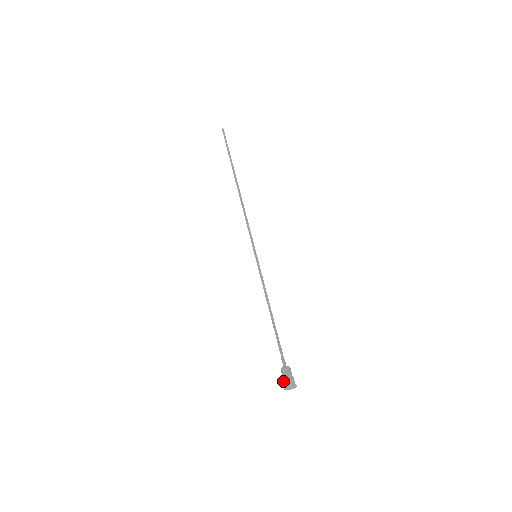
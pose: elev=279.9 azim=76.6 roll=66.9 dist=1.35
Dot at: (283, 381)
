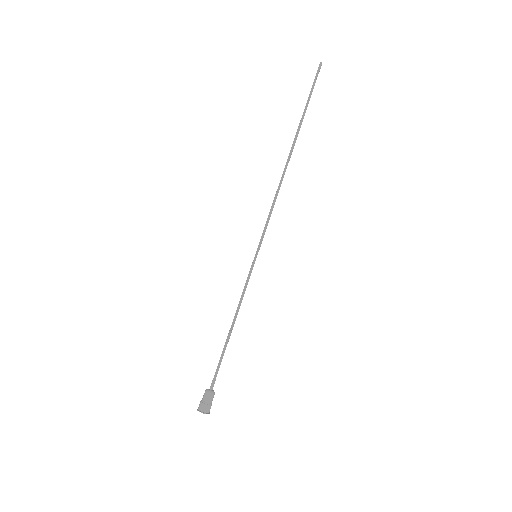
Dot at: (201, 403)
